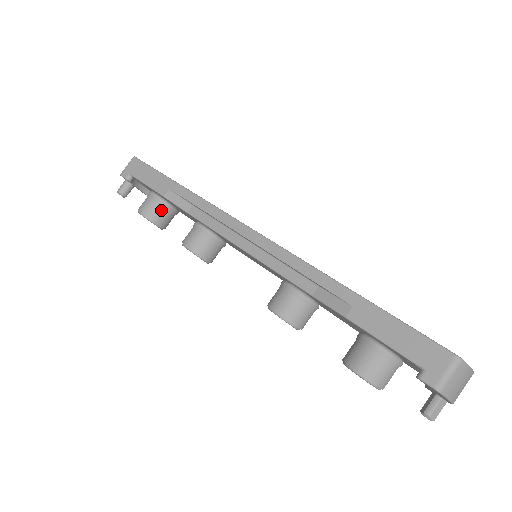
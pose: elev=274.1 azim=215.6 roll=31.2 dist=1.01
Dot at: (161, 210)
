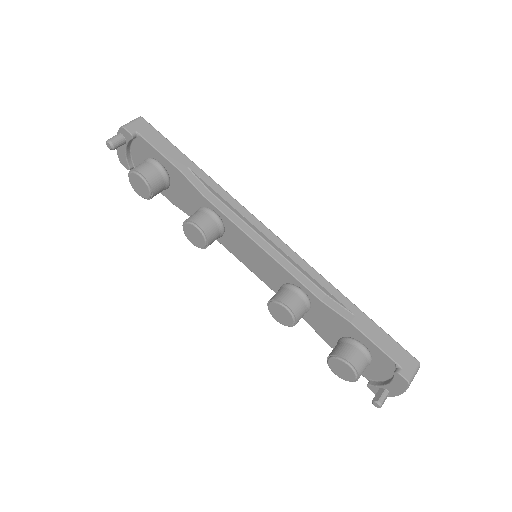
Dot at: (161, 181)
